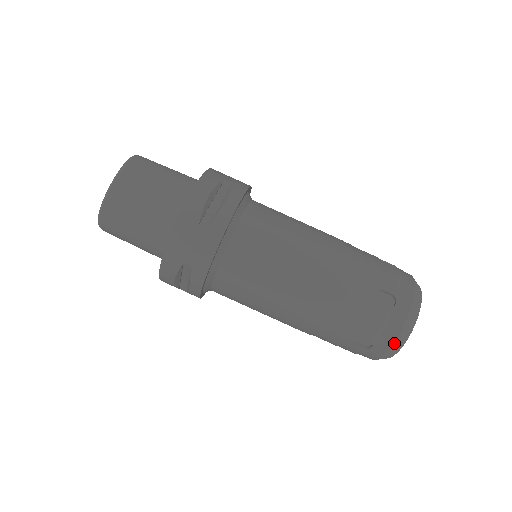
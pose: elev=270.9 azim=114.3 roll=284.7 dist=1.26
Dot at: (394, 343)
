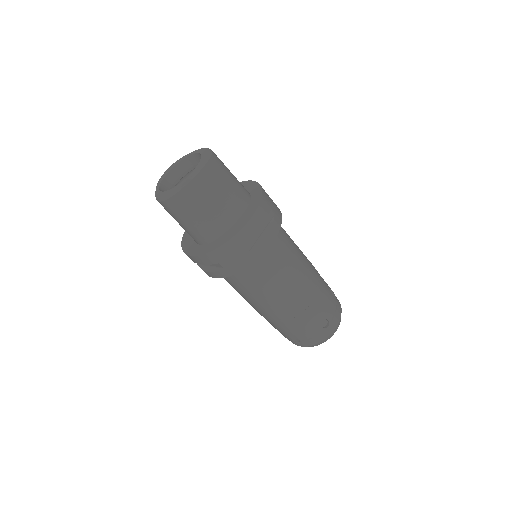
Dot at: (313, 345)
